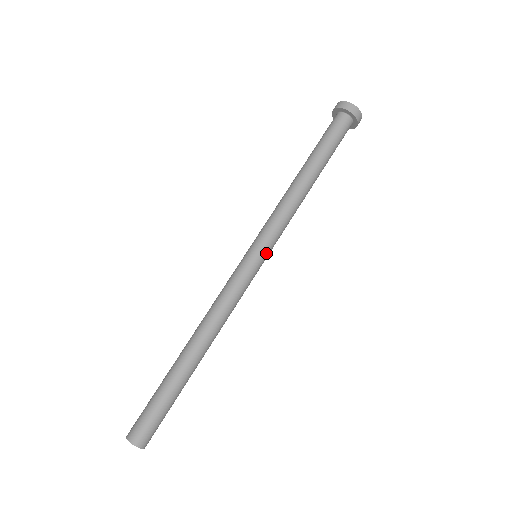
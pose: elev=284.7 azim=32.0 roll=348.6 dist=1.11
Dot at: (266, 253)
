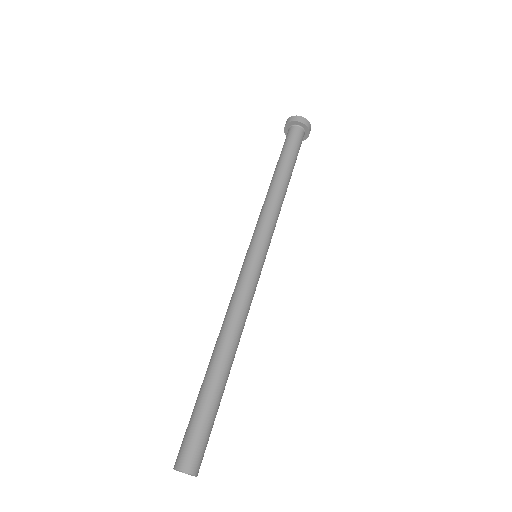
Dot at: (261, 247)
